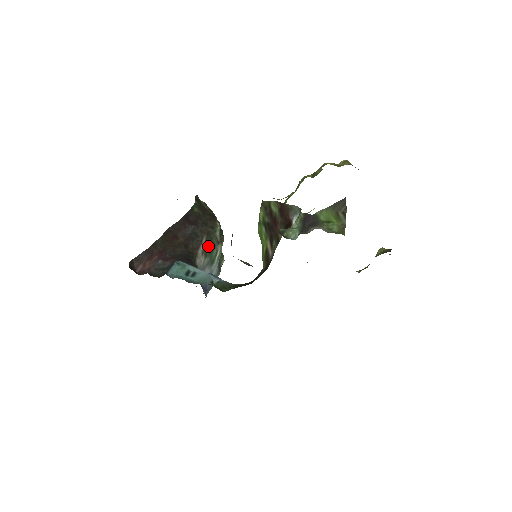
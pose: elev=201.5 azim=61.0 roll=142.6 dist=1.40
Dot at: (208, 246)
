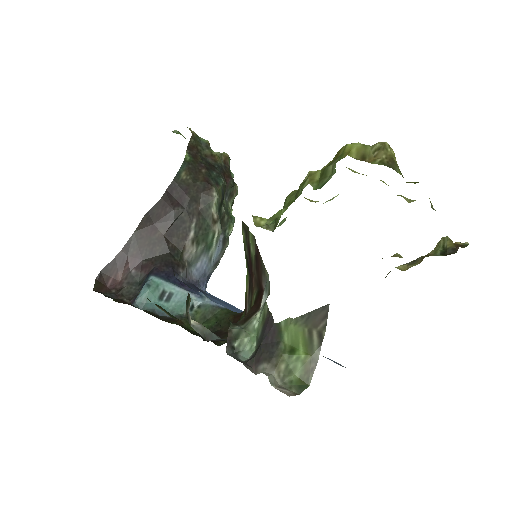
Dot at: (200, 231)
